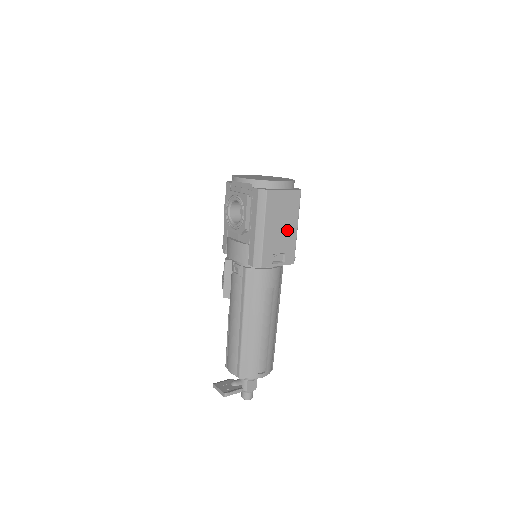
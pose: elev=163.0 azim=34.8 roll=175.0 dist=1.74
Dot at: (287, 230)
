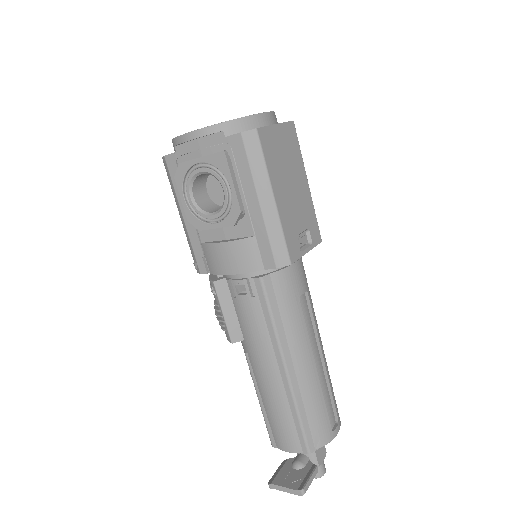
Dot at: (299, 191)
